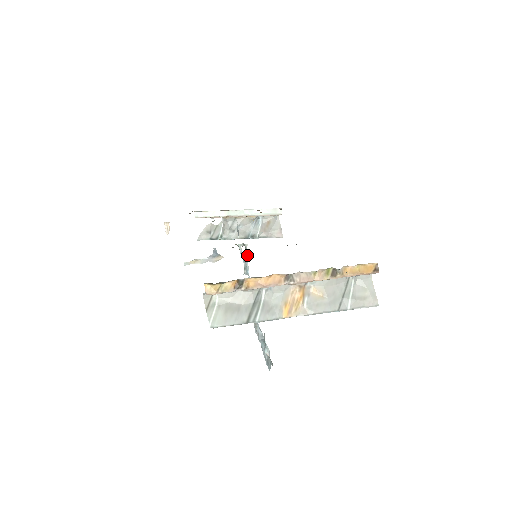
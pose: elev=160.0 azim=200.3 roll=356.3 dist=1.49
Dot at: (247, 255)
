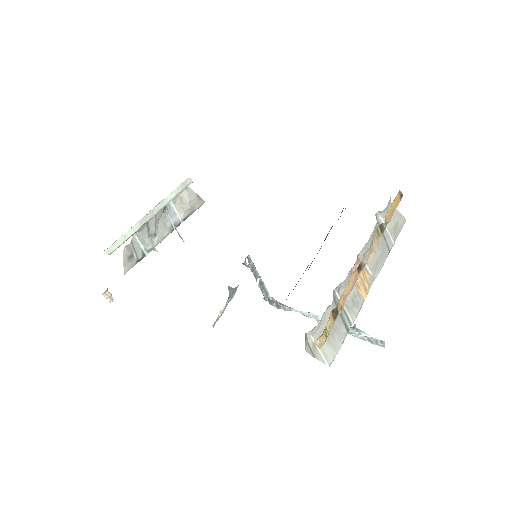
Dot at: (252, 263)
